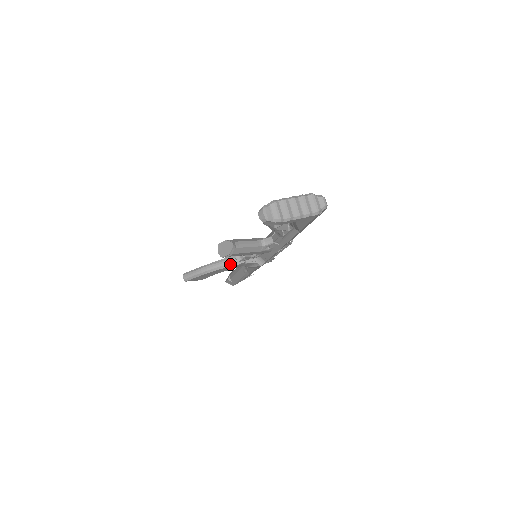
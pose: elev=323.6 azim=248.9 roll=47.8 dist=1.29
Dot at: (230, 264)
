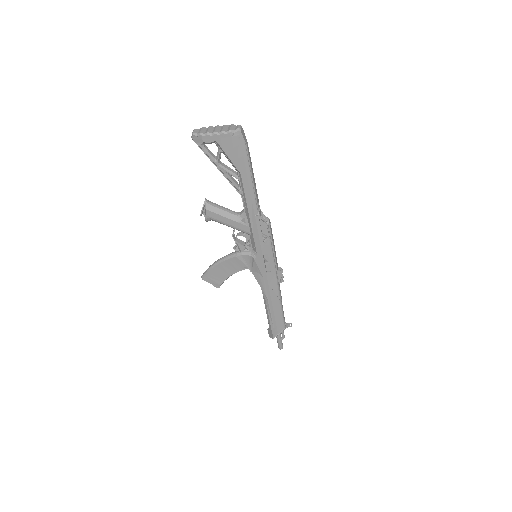
Dot at: (231, 256)
